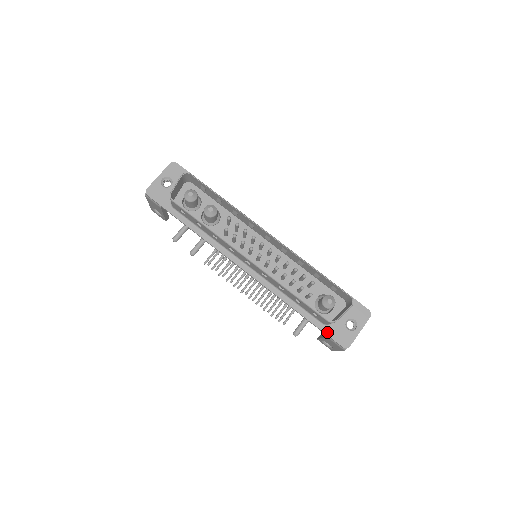
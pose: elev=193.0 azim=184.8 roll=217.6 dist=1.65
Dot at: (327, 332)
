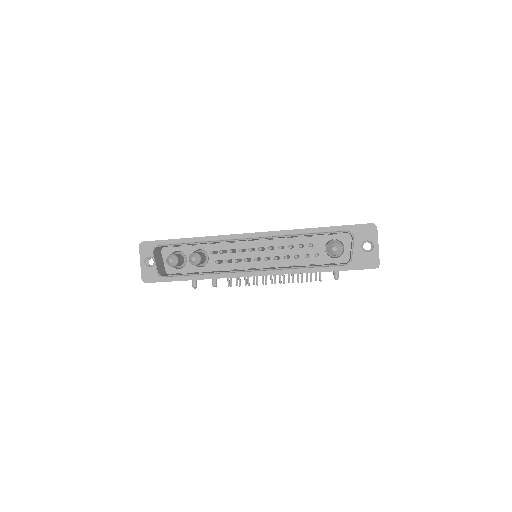
Dot at: (354, 268)
